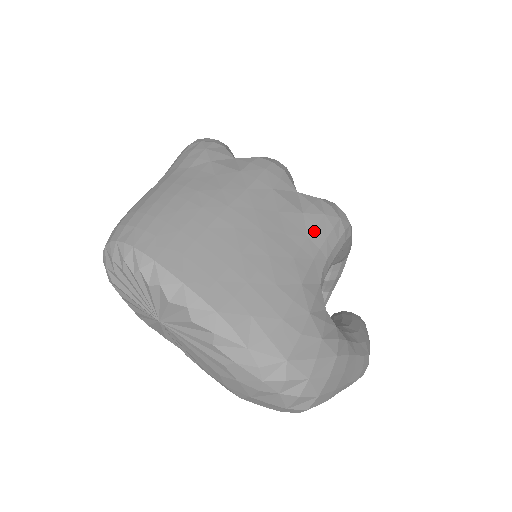
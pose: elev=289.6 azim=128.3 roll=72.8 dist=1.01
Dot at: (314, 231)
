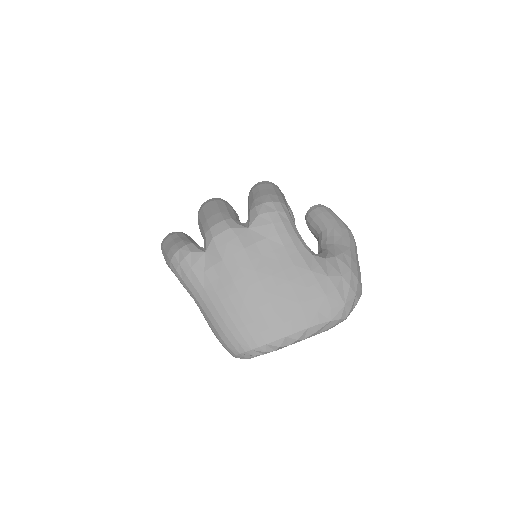
Dot at: (281, 239)
